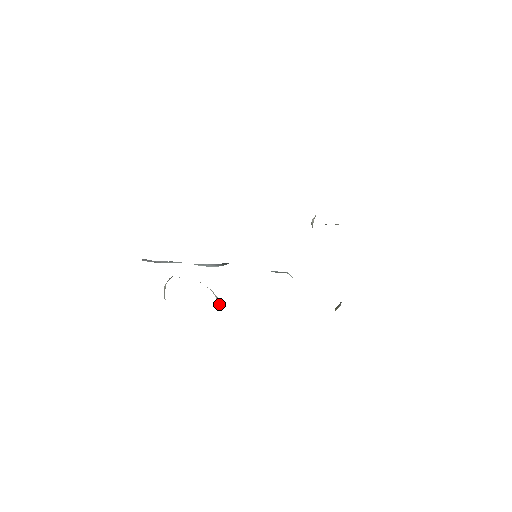
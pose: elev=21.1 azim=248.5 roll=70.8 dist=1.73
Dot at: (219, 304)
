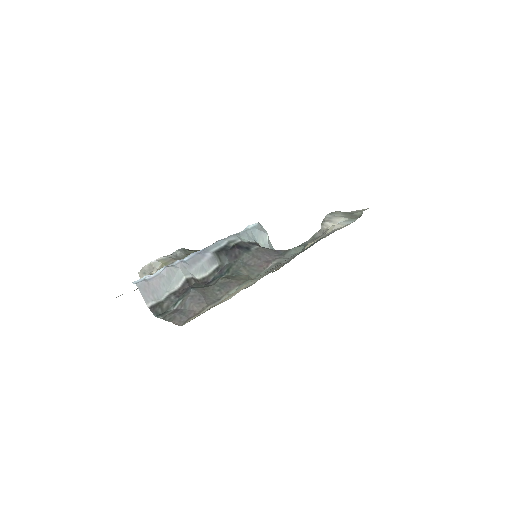
Dot at: occluded
